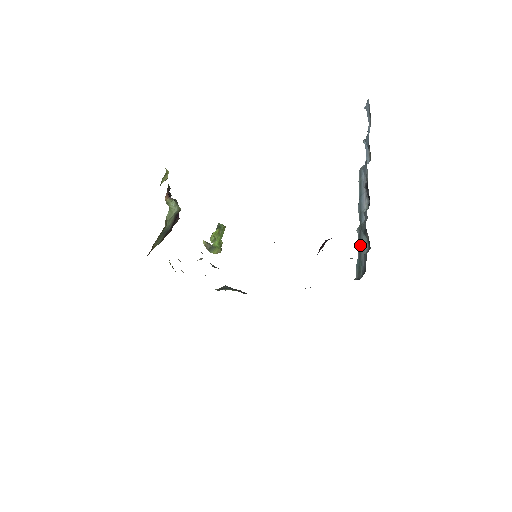
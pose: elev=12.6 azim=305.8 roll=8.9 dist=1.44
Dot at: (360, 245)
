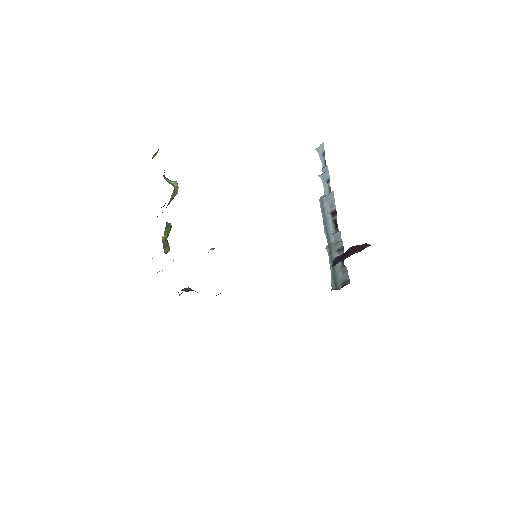
Dot at: (332, 261)
